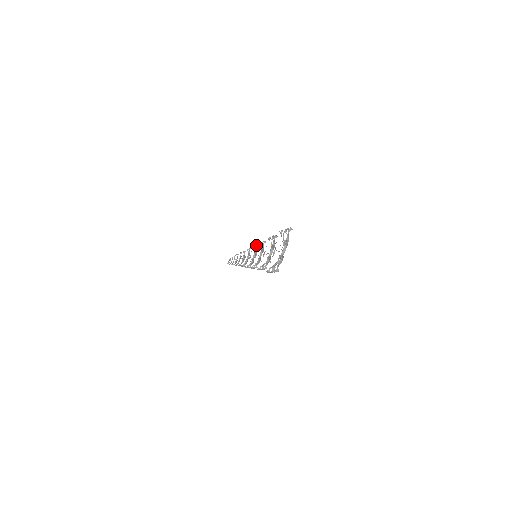
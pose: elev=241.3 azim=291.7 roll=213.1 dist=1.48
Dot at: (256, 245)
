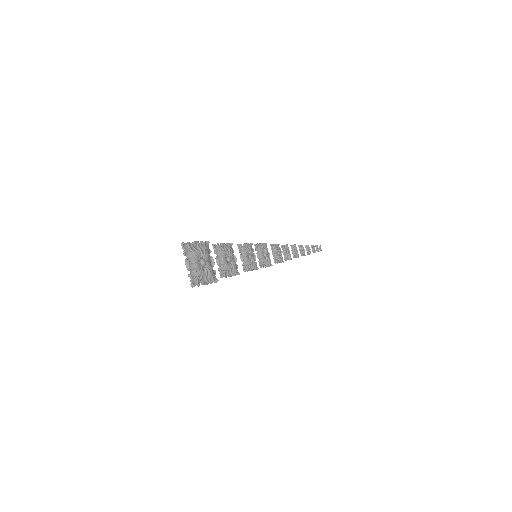
Dot at: occluded
